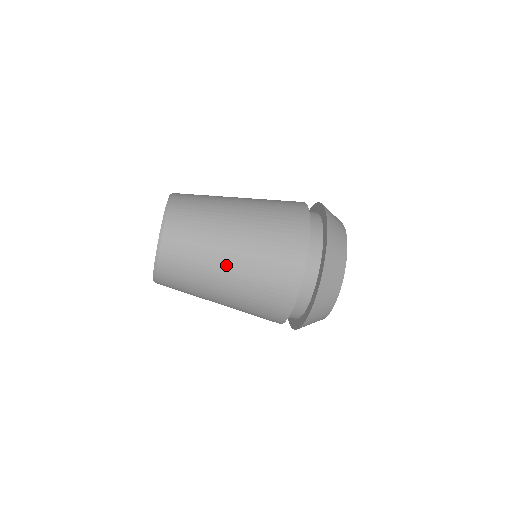
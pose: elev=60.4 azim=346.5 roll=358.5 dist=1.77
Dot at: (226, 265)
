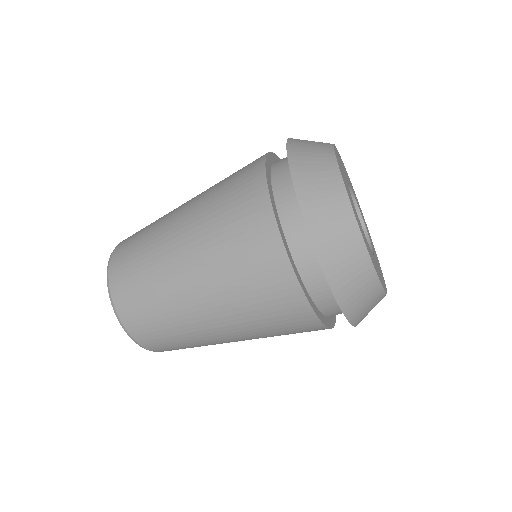
Dot at: (189, 291)
